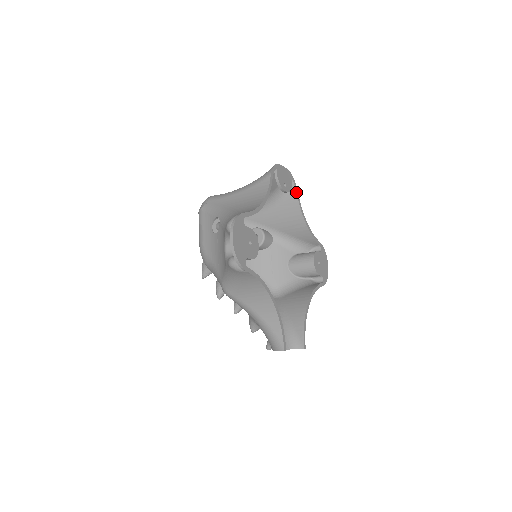
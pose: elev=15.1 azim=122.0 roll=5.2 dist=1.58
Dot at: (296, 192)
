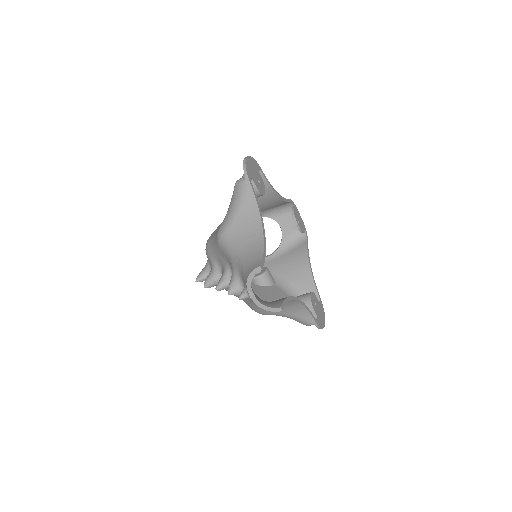
Dot at: (307, 241)
